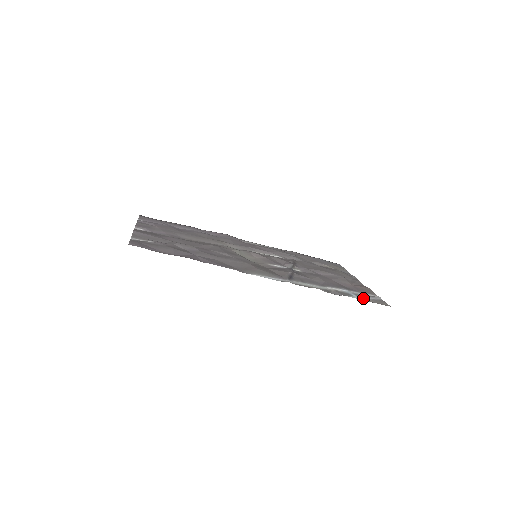
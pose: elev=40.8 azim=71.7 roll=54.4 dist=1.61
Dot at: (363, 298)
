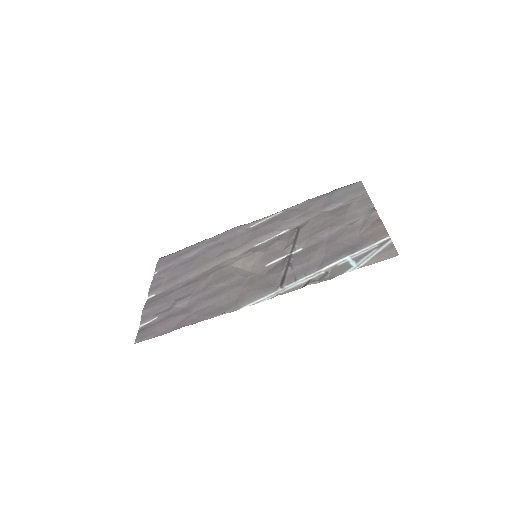
Dot at: (364, 262)
